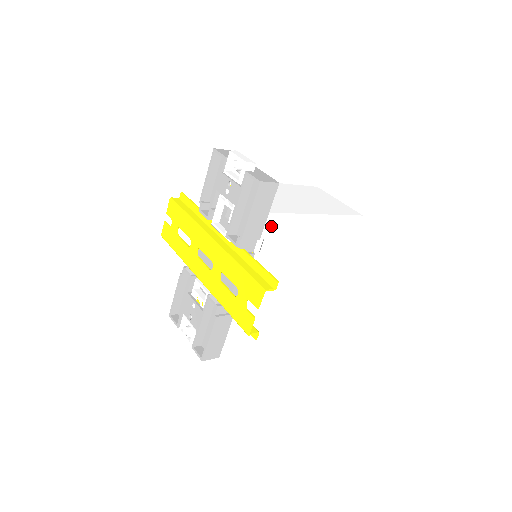
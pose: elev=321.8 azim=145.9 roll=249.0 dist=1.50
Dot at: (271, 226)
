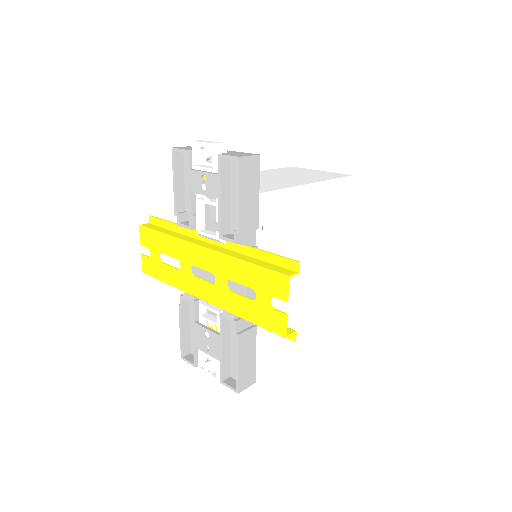
Dot at: (266, 209)
